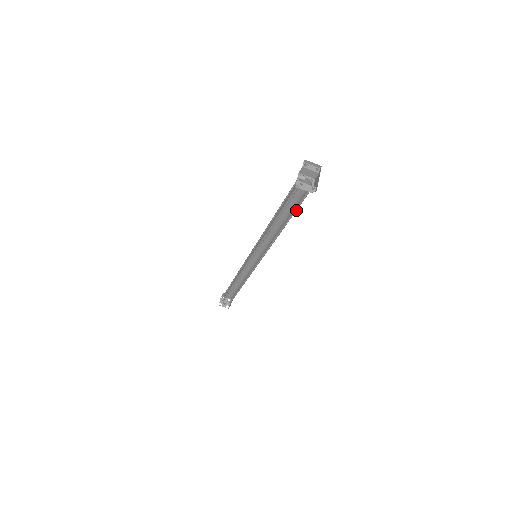
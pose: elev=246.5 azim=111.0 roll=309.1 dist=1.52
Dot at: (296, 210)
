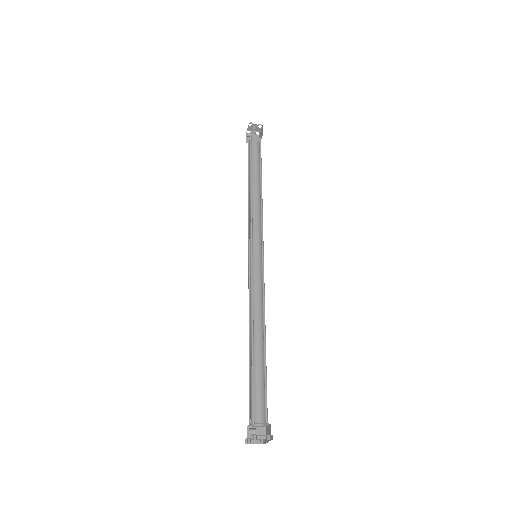
Dot at: (263, 382)
